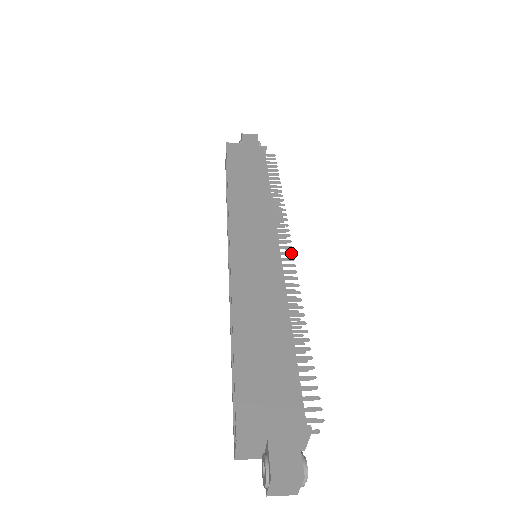
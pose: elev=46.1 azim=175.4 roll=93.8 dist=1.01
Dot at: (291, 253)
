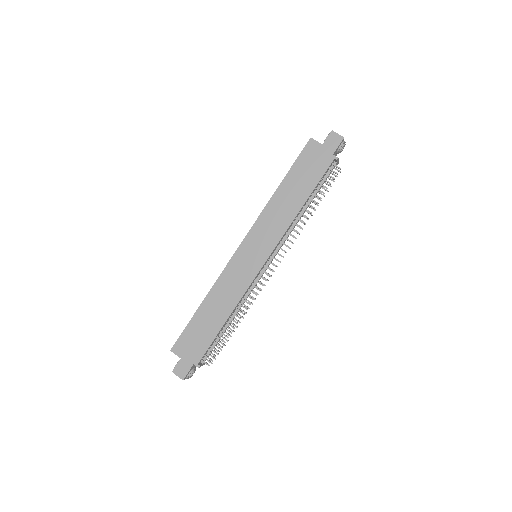
Dot at: occluded
